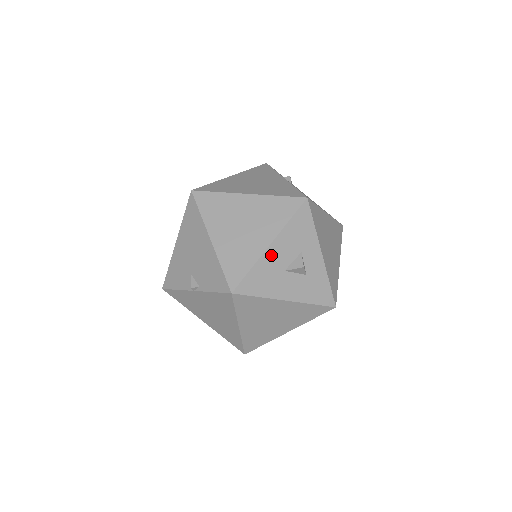
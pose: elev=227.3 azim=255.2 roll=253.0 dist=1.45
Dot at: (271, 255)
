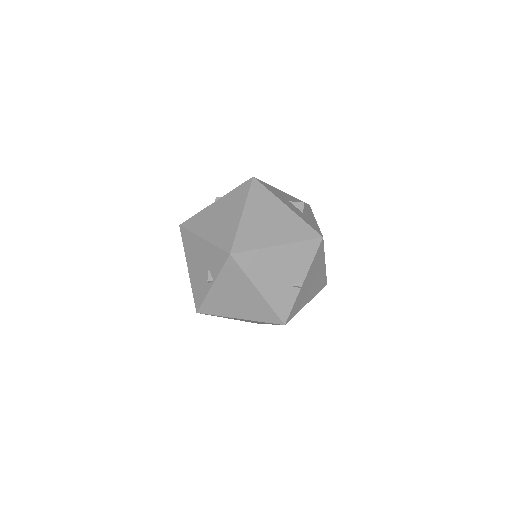
Dot at: (282, 193)
